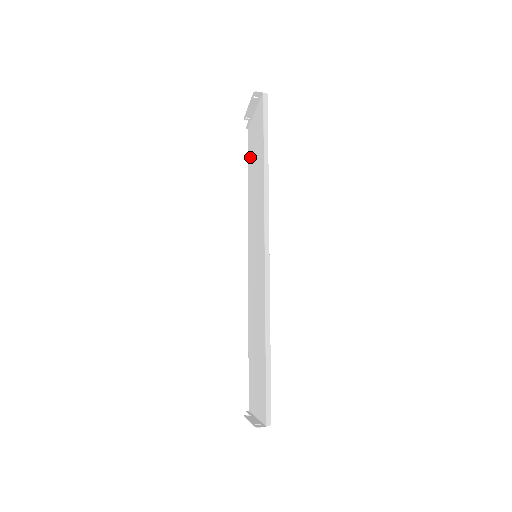
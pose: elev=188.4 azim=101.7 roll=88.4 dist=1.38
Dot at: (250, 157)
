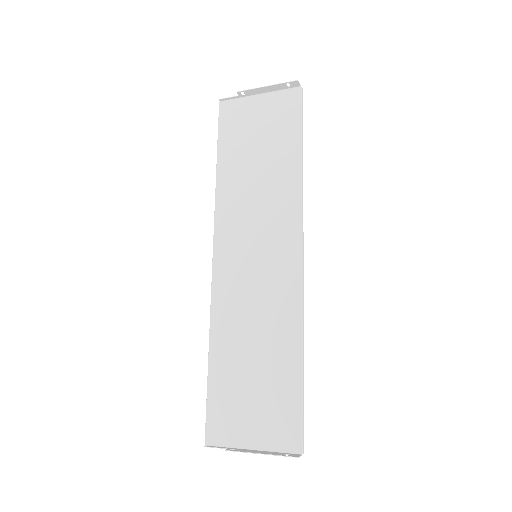
Dot at: (232, 137)
